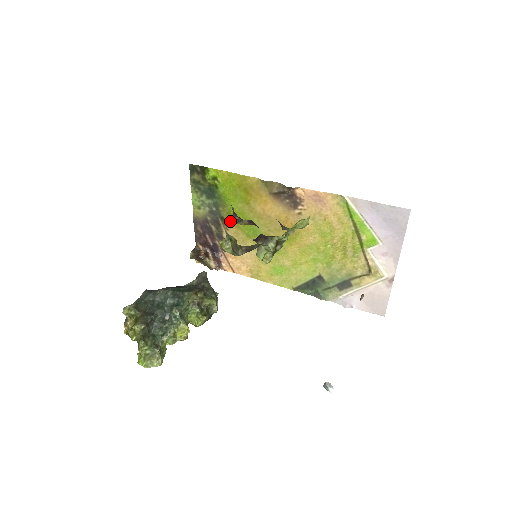
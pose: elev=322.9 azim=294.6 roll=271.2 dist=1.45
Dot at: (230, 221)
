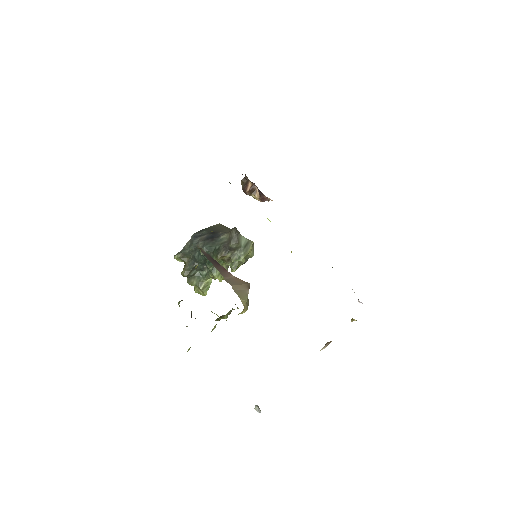
Dot at: occluded
